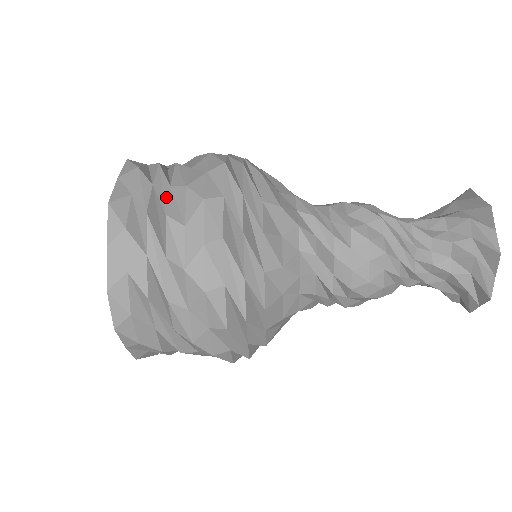
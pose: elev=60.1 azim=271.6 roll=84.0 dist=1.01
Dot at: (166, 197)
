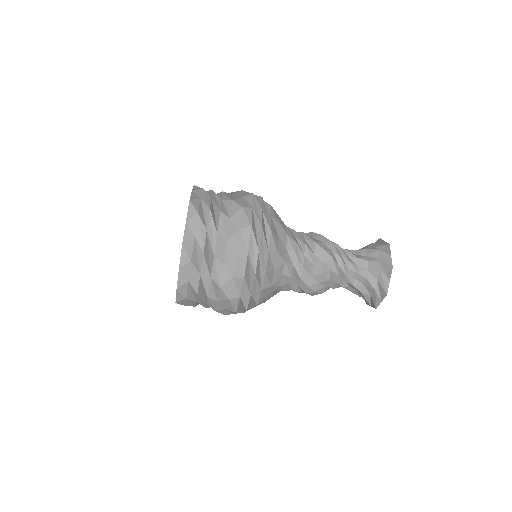
Dot at: (215, 242)
